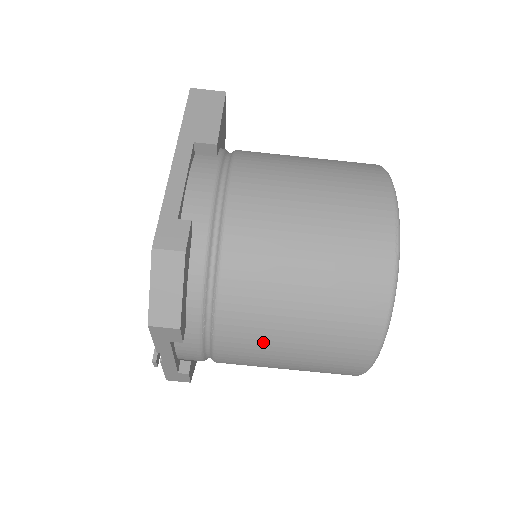
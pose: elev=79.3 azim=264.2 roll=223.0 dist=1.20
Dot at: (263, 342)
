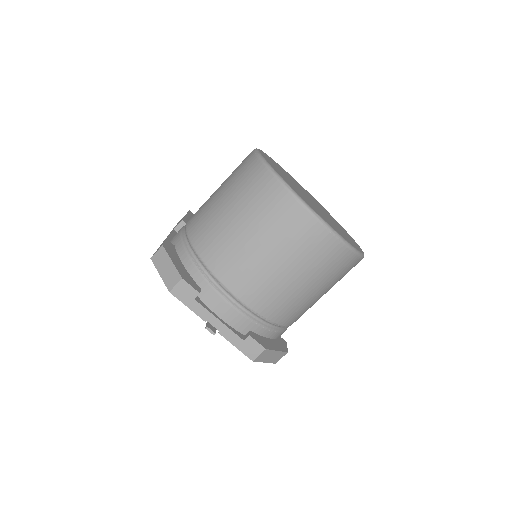
Dot at: (242, 259)
